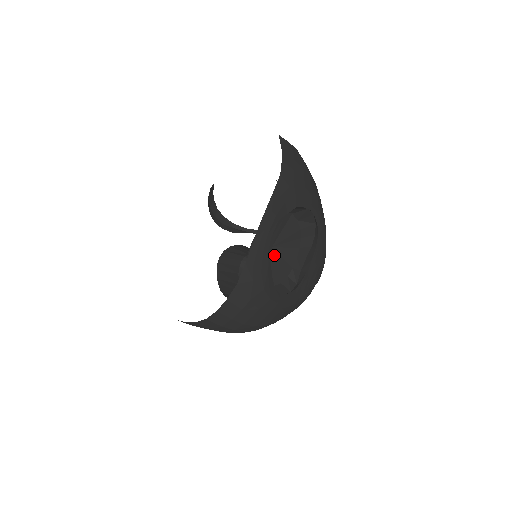
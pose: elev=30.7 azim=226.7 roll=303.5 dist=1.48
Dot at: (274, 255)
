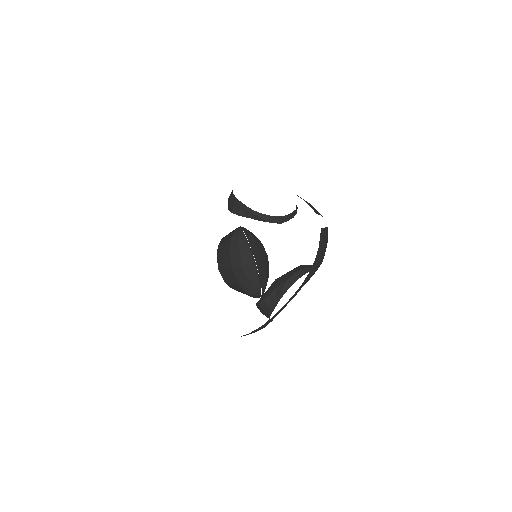
Dot at: (275, 282)
